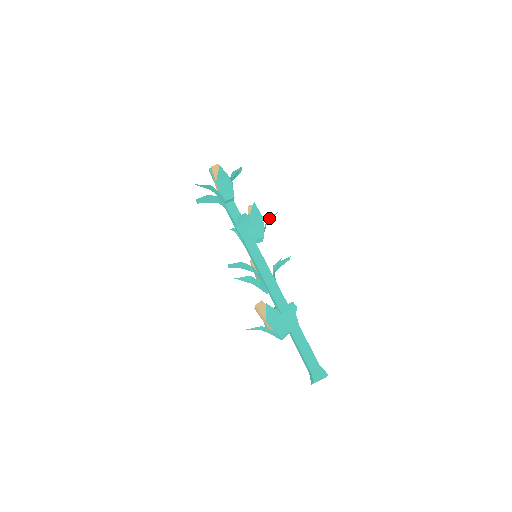
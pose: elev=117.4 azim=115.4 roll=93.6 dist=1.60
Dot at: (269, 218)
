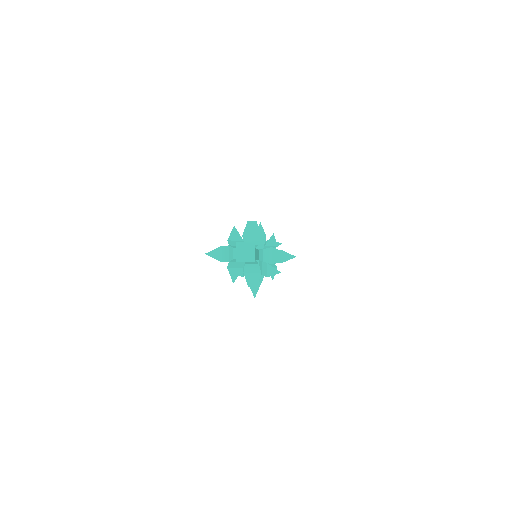
Dot at: occluded
